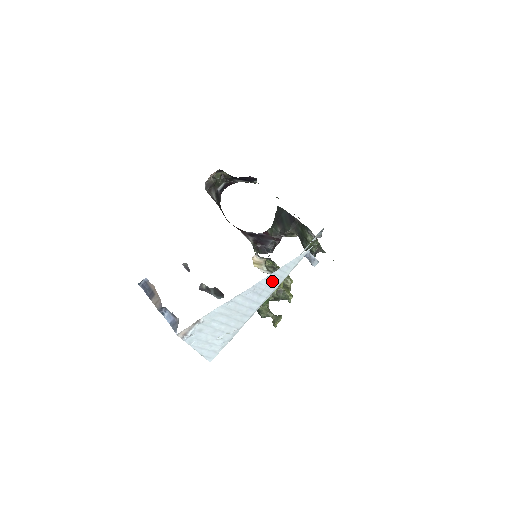
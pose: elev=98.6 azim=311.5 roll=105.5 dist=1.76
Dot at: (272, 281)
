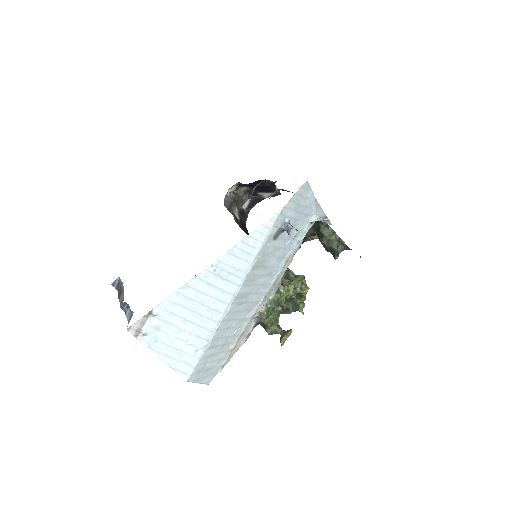
Dot at: (238, 260)
